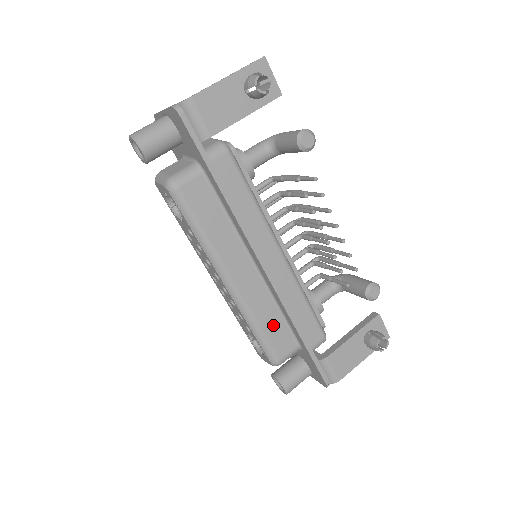
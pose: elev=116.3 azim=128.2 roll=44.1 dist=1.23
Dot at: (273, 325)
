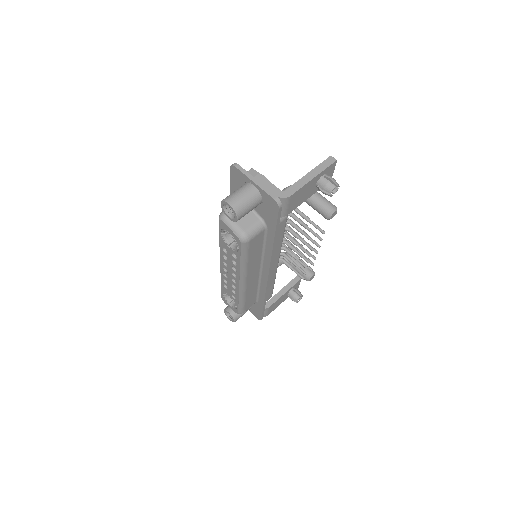
Dot at: (251, 297)
